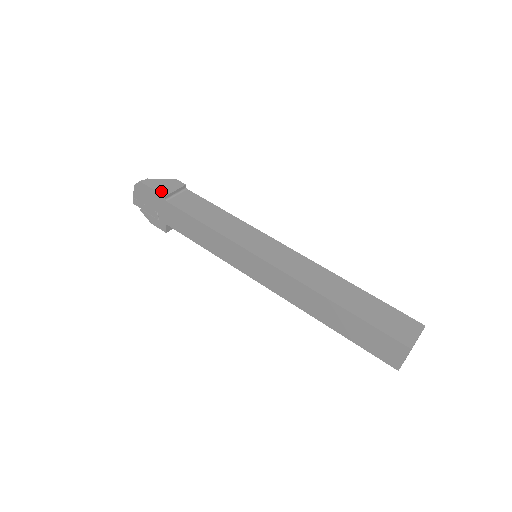
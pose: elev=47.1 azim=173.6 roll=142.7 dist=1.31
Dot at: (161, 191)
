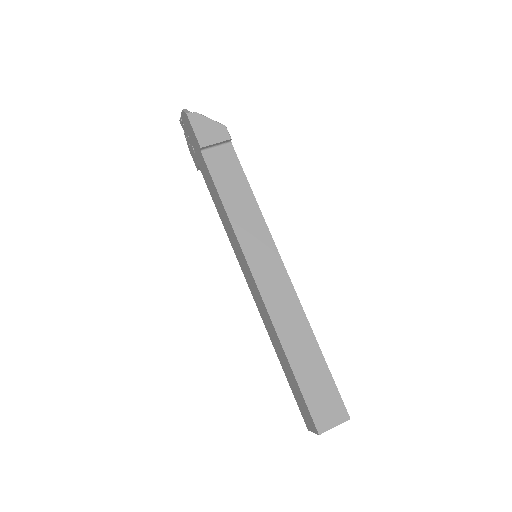
Dot at: (201, 138)
